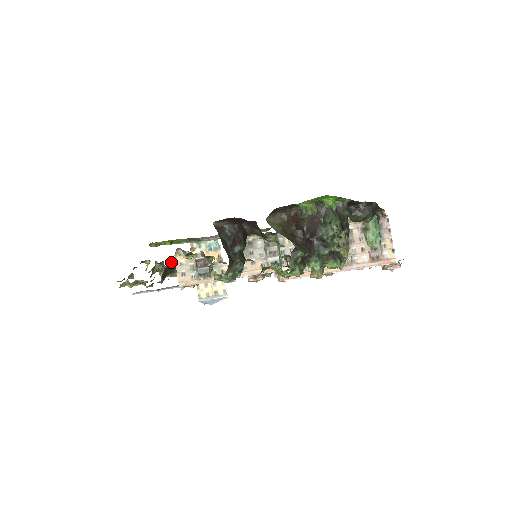
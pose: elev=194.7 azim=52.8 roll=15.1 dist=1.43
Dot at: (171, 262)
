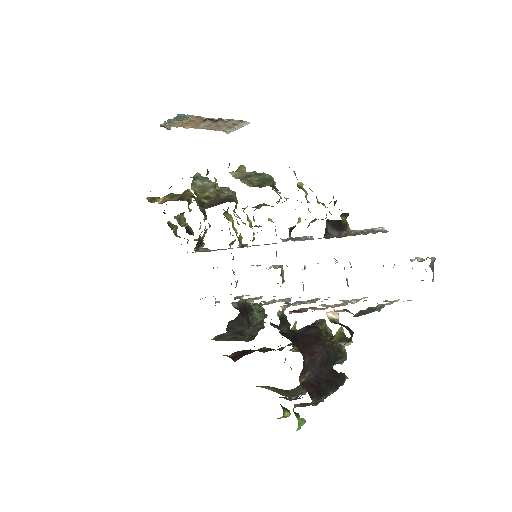
Dot at: (194, 249)
